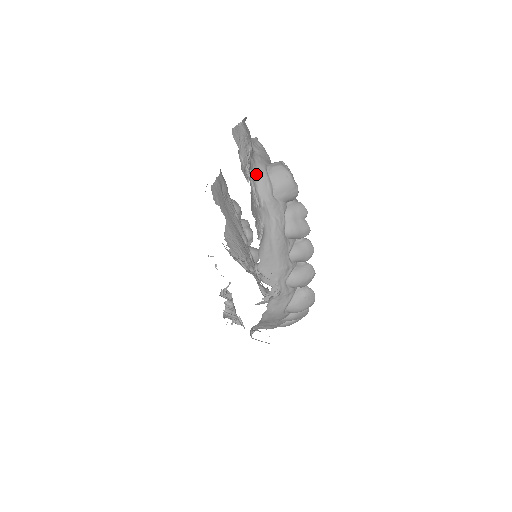
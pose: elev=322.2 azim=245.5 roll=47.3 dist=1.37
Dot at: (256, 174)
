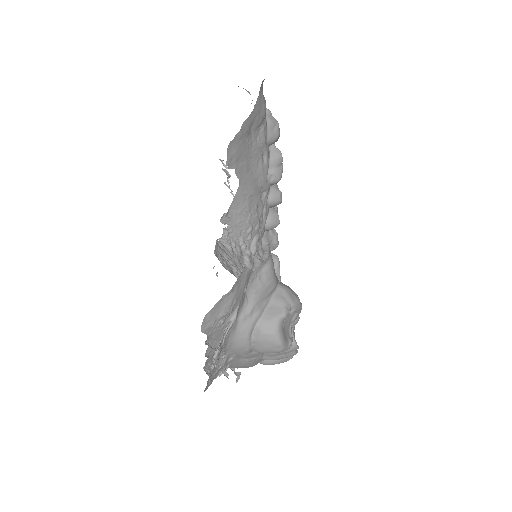
Dot at: (232, 340)
